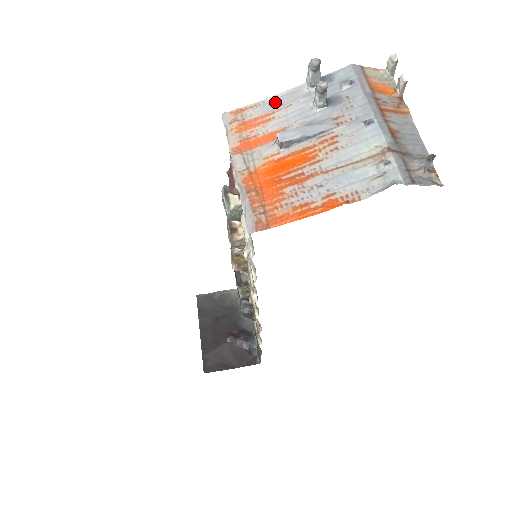
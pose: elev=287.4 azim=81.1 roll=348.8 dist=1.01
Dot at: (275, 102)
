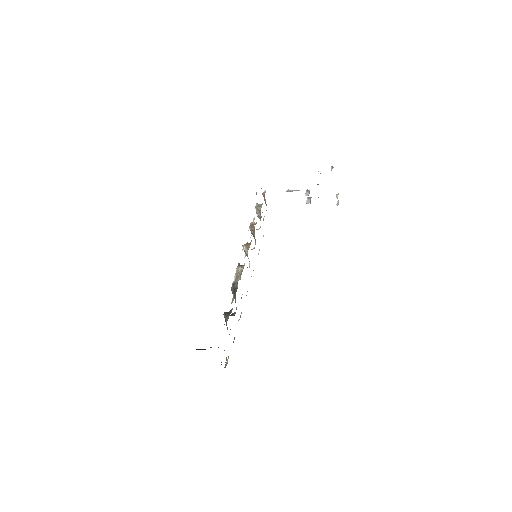
Dot at: occluded
